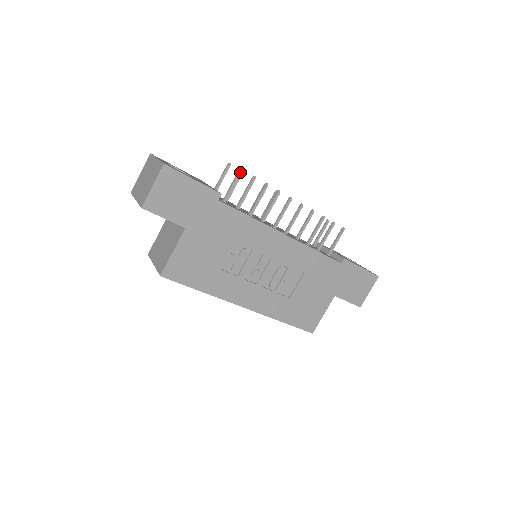
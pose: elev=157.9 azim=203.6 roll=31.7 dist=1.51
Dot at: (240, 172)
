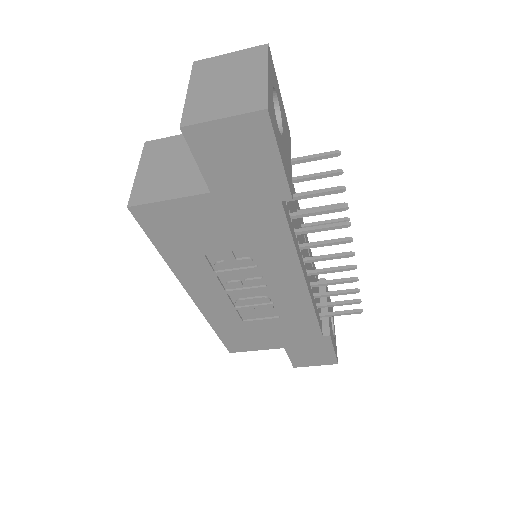
Dot at: (340, 190)
